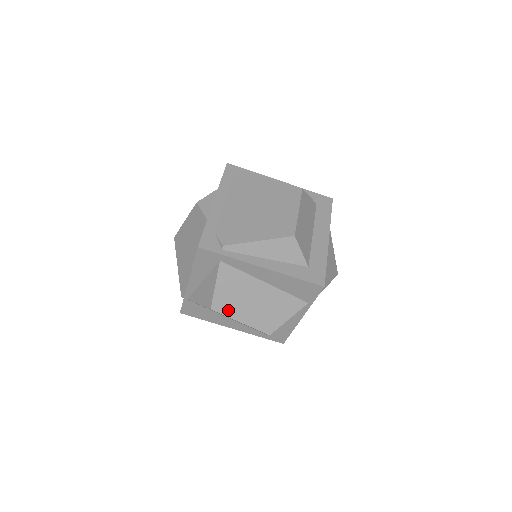
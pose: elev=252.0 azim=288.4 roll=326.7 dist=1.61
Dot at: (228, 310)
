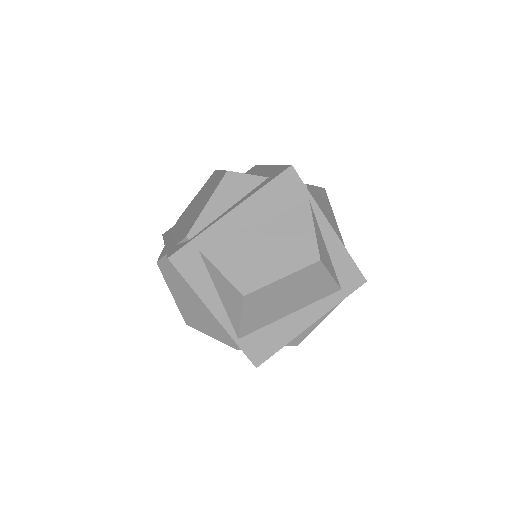
Dot at: (258, 280)
